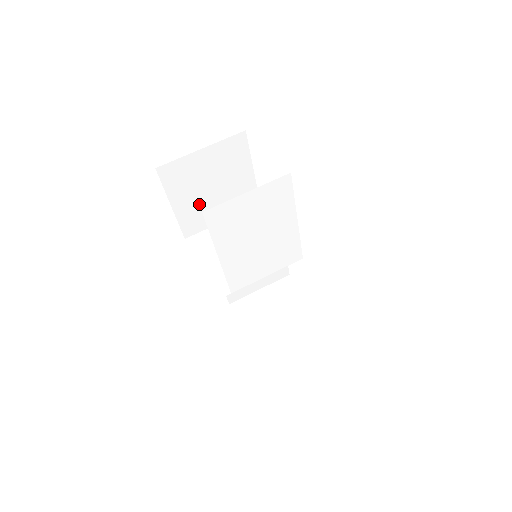
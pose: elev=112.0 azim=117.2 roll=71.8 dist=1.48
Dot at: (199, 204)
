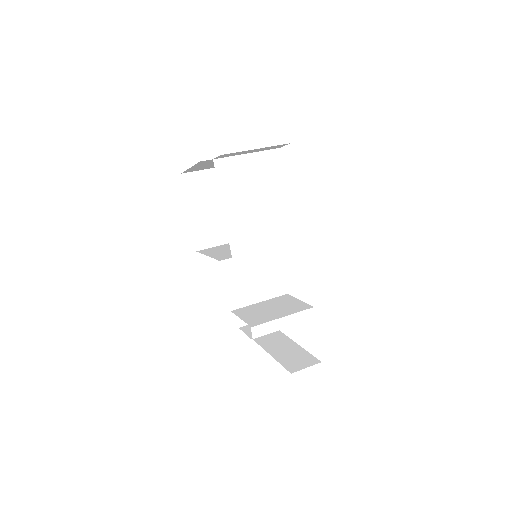
Dot at: (211, 218)
